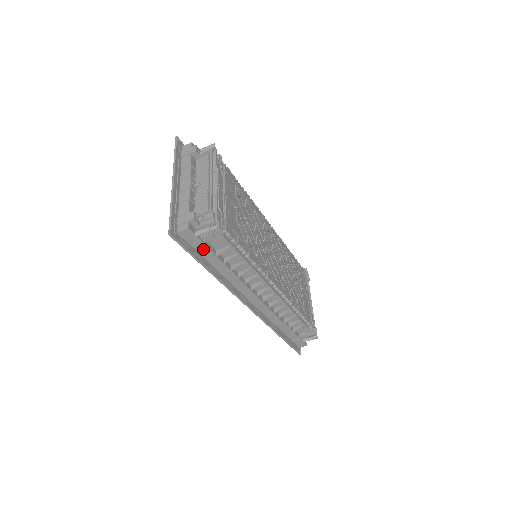
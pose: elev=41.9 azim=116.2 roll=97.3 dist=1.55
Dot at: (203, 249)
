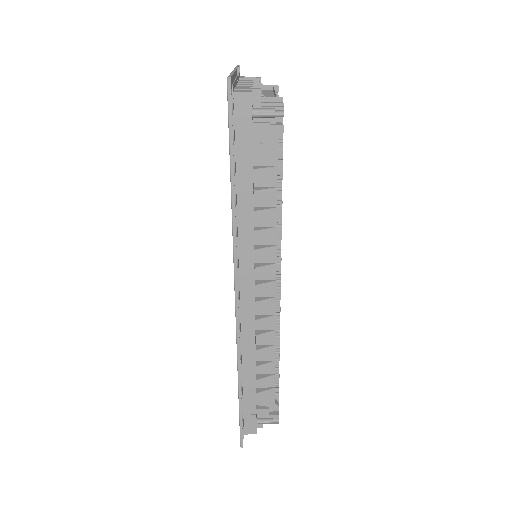
Dot at: (245, 145)
